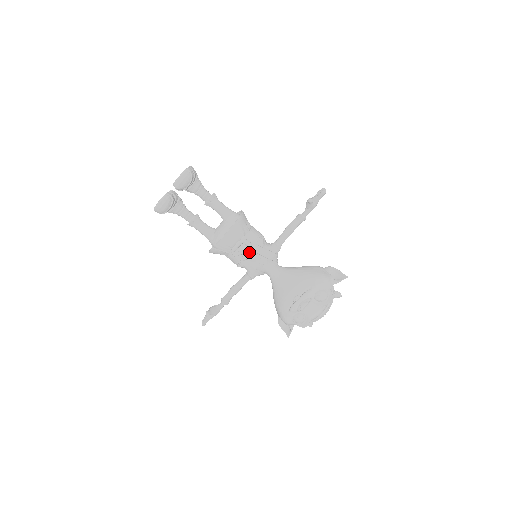
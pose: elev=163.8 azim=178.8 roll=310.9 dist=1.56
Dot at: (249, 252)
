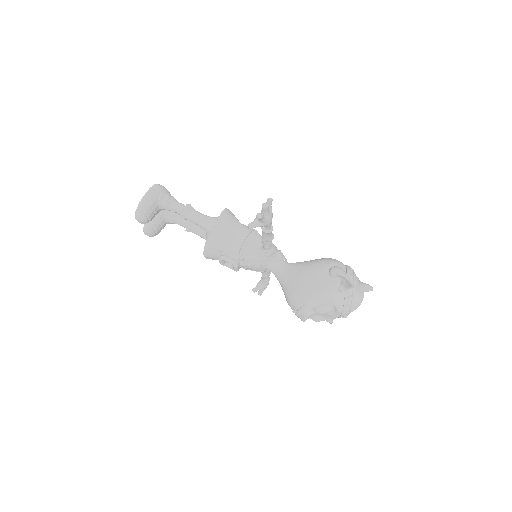
Dot at: (233, 267)
